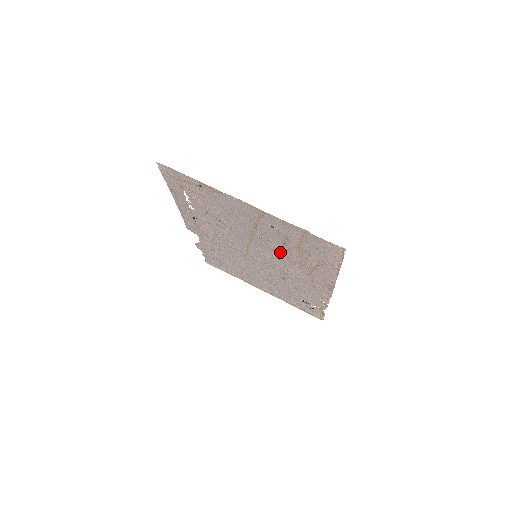
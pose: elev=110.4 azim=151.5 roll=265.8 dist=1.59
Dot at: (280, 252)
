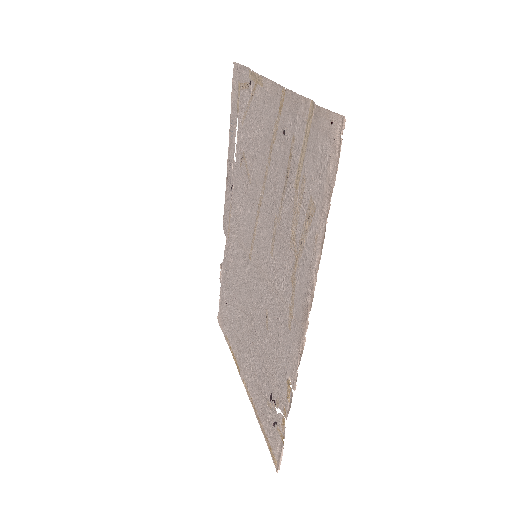
Dot at: (278, 218)
